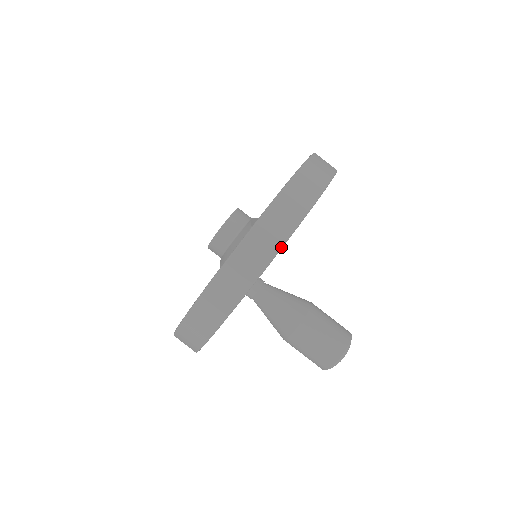
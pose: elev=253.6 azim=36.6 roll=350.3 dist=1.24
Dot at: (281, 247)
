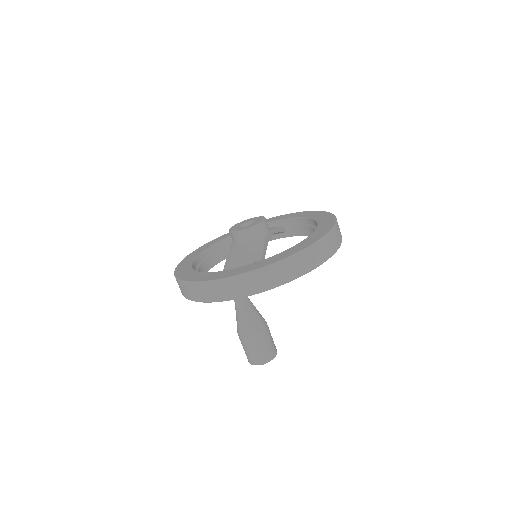
Dot at: (270, 289)
